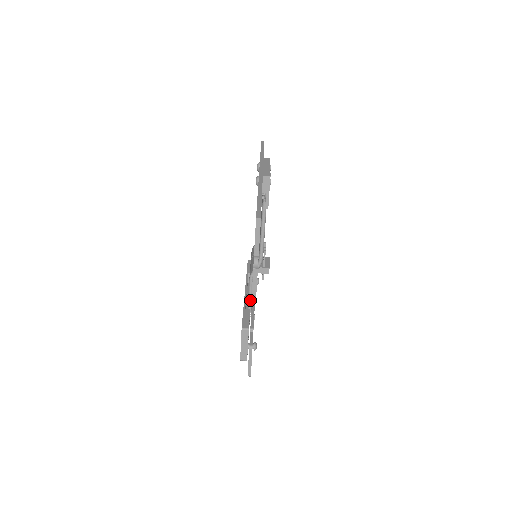
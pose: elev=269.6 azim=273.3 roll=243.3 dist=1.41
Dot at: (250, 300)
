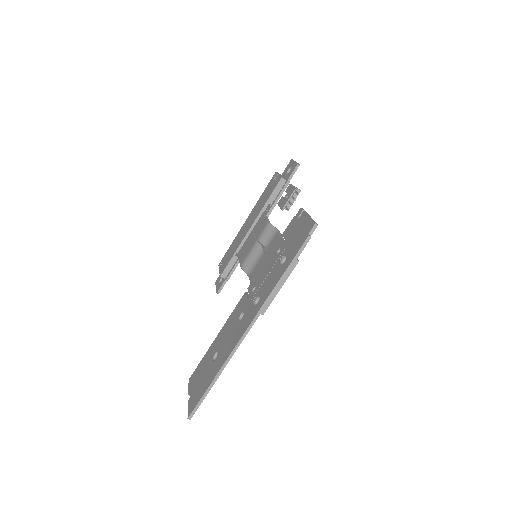
Dot at: occluded
